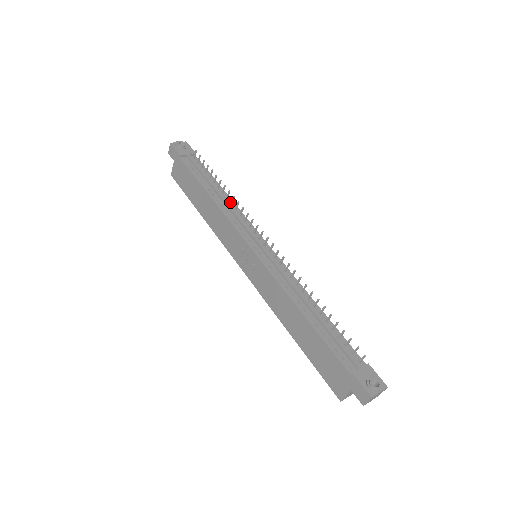
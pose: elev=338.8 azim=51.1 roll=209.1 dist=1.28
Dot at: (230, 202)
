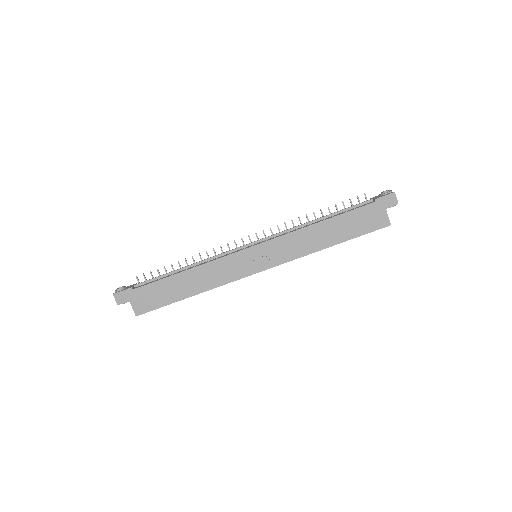
Dot at: occluded
